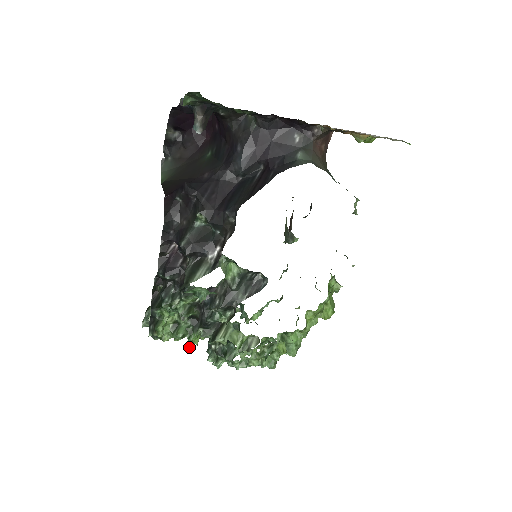
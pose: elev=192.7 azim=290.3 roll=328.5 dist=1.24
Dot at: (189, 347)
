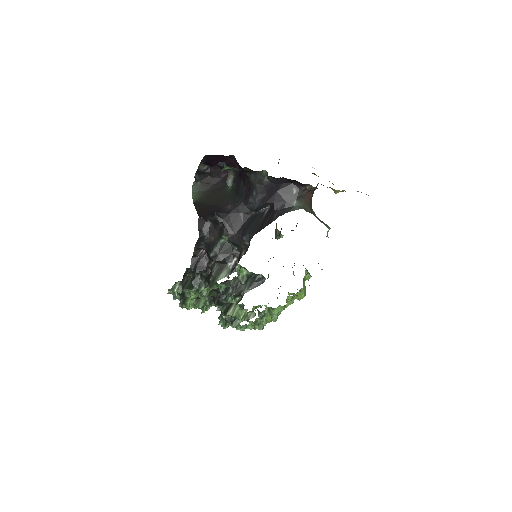
Dot at: (204, 312)
